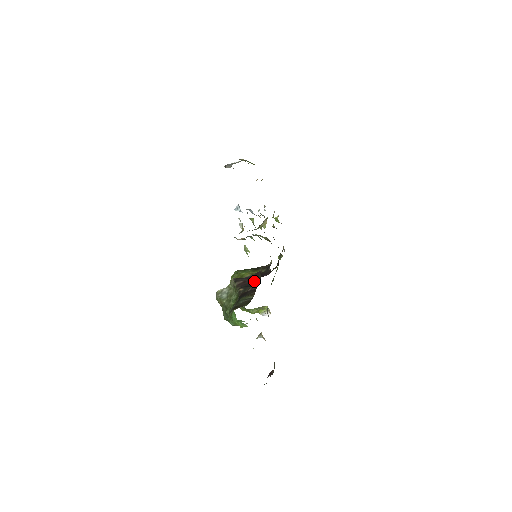
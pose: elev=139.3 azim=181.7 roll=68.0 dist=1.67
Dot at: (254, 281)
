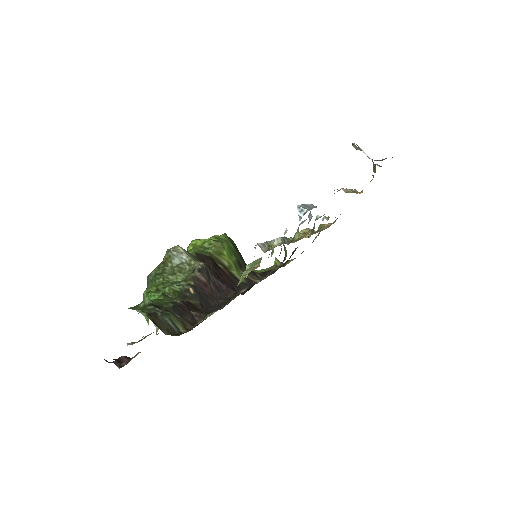
Dot at: (208, 314)
